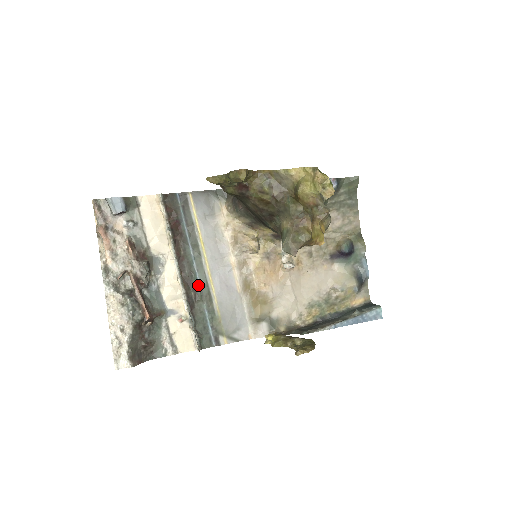
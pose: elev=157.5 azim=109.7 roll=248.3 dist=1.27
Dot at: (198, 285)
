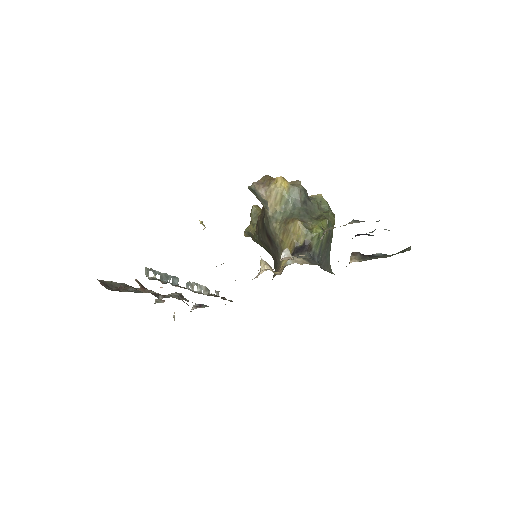
Dot at: occluded
